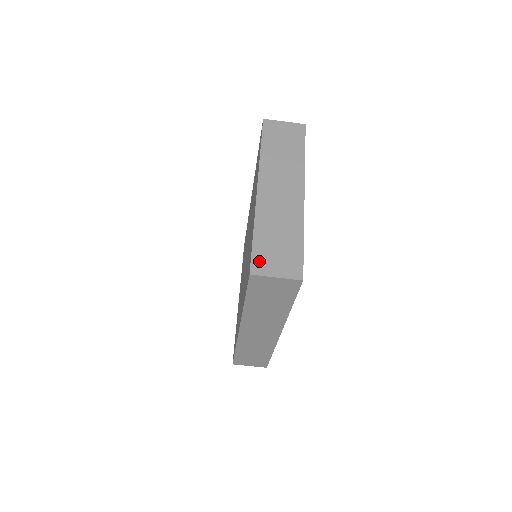
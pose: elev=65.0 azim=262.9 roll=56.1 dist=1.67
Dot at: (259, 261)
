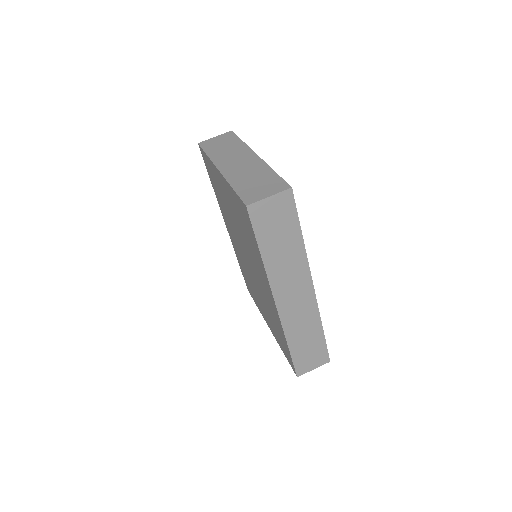
Dot at: (248, 197)
